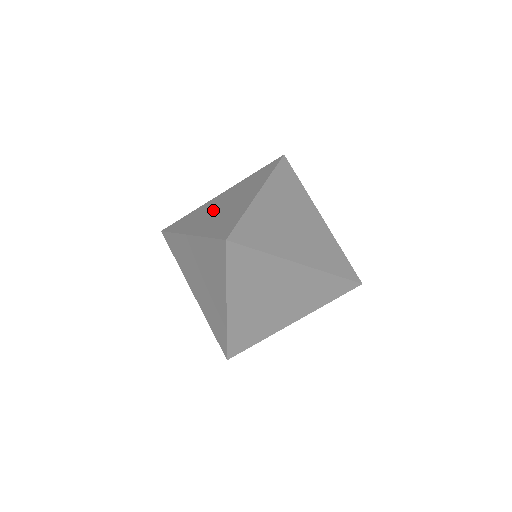
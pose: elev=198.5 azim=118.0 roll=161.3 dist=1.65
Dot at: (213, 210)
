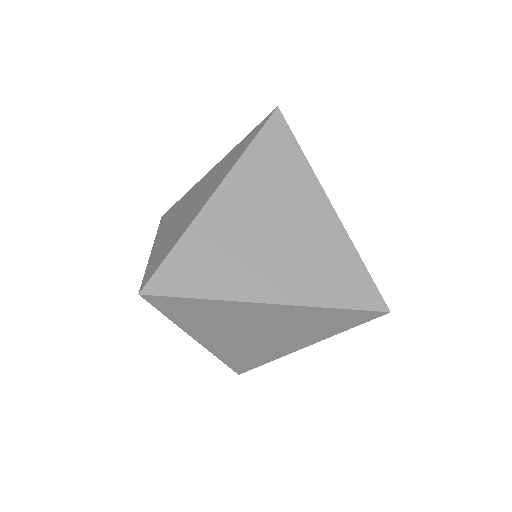
Dot at: (185, 206)
